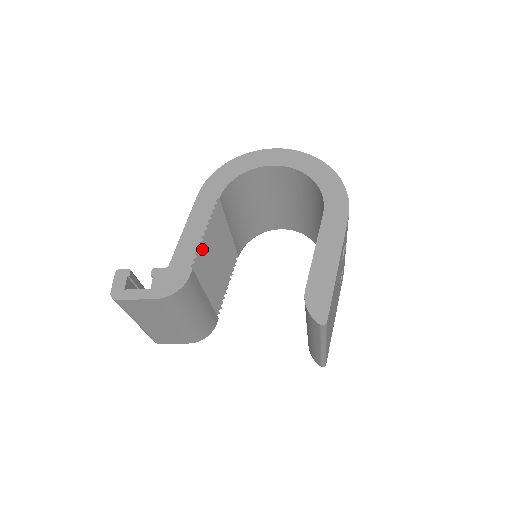
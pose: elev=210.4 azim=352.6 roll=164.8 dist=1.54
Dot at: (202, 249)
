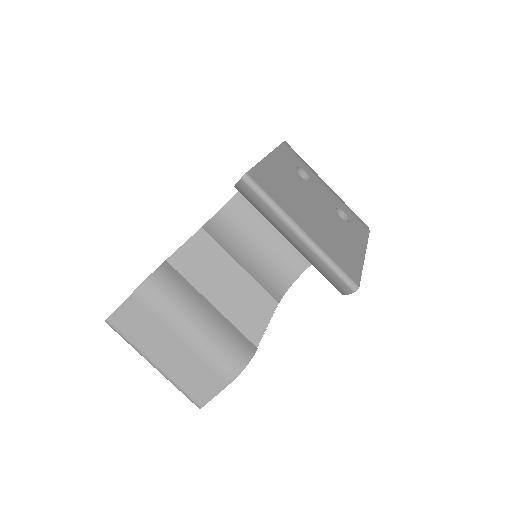
Dot at: (182, 254)
